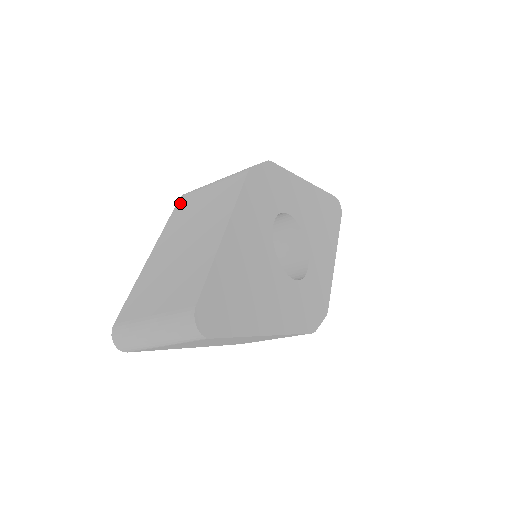
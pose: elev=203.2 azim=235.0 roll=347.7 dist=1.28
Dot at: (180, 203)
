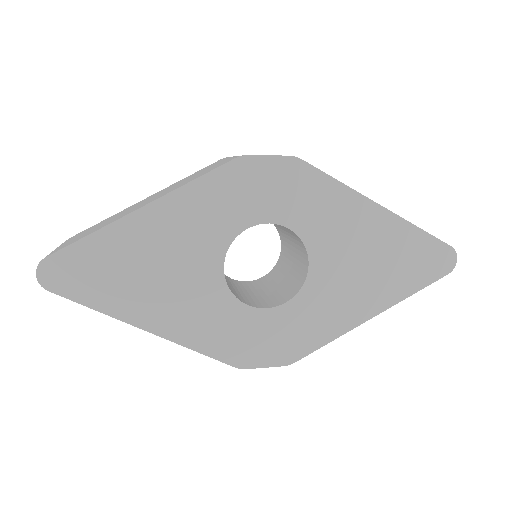
Dot at: (211, 164)
